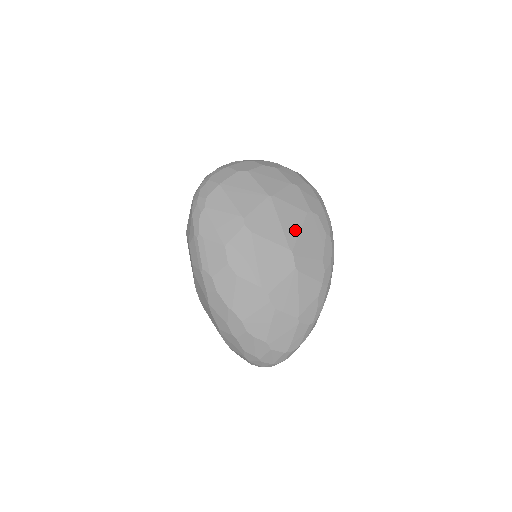
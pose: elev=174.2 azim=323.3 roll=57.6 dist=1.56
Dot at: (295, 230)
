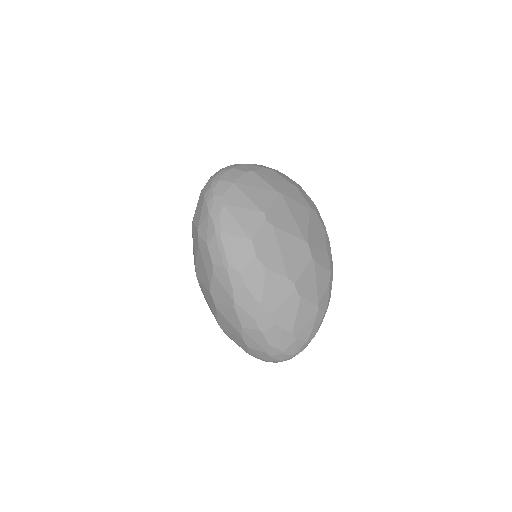
Dot at: (305, 224)
